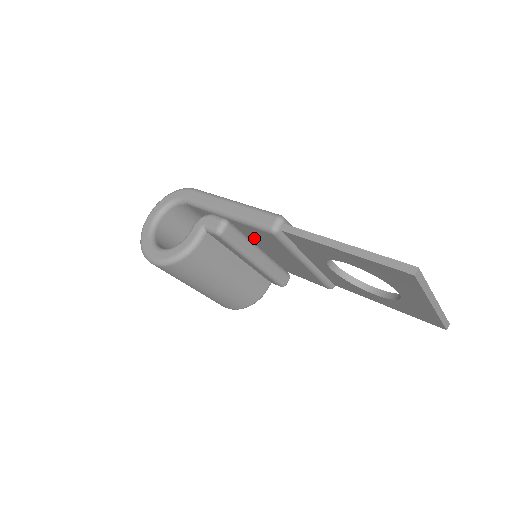
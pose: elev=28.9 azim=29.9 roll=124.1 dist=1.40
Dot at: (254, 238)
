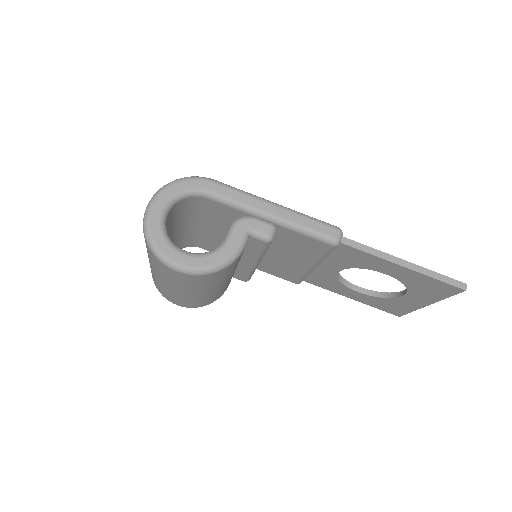
Dot at: (276, 241)
